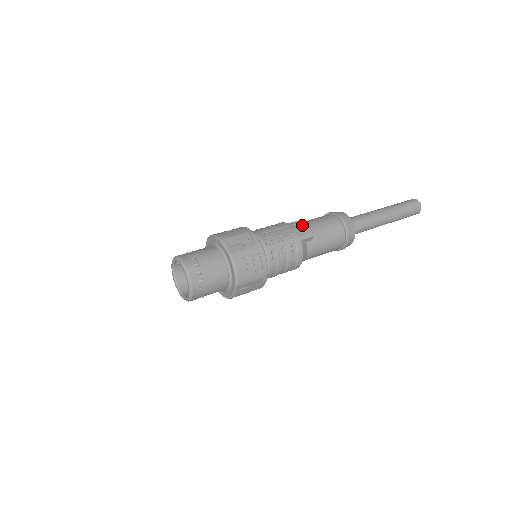
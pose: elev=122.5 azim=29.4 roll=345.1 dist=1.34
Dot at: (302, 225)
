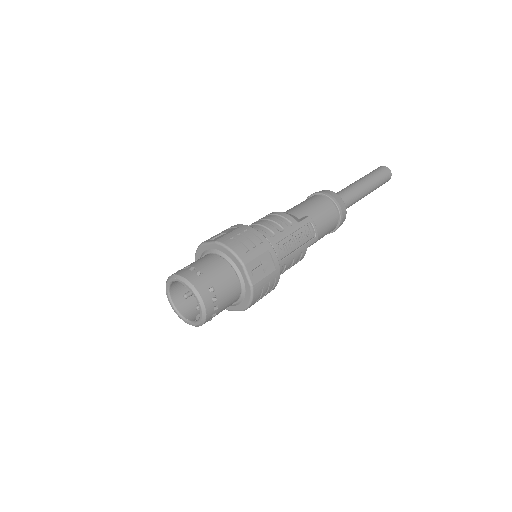
Dot at: (310, 225)
